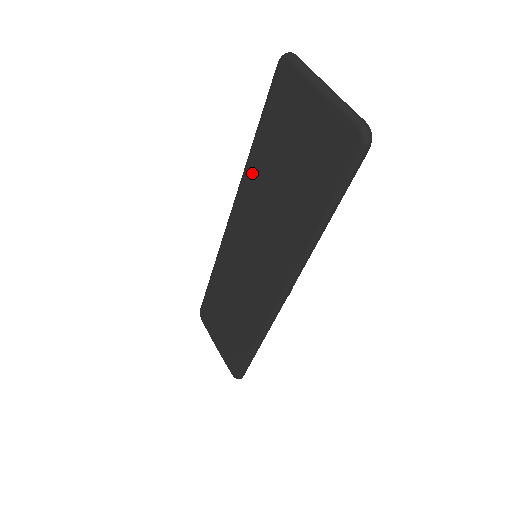
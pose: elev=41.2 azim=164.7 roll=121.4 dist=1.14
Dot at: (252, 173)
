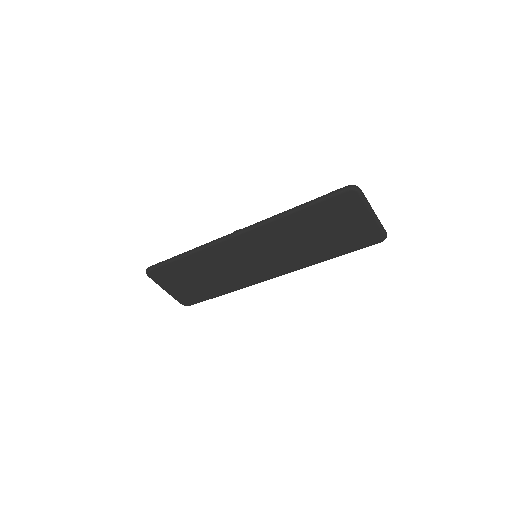
Dot at: (286, 224)
